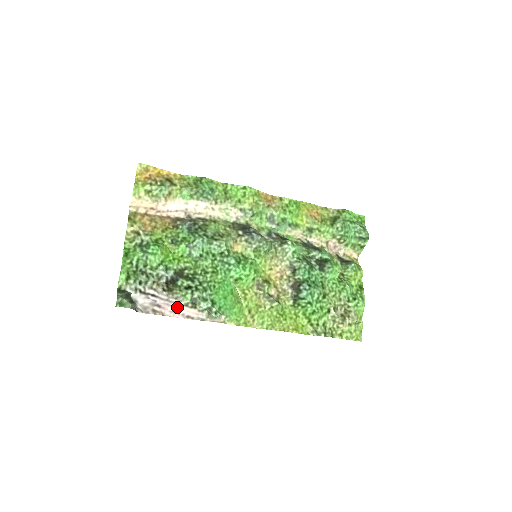
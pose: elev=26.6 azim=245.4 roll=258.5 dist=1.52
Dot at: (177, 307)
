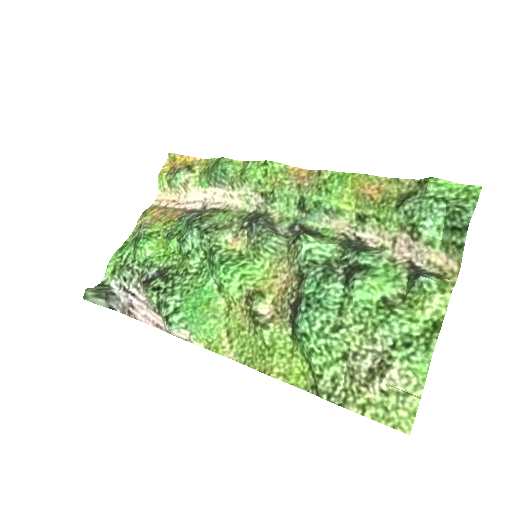
Dot at: (149, 311)
